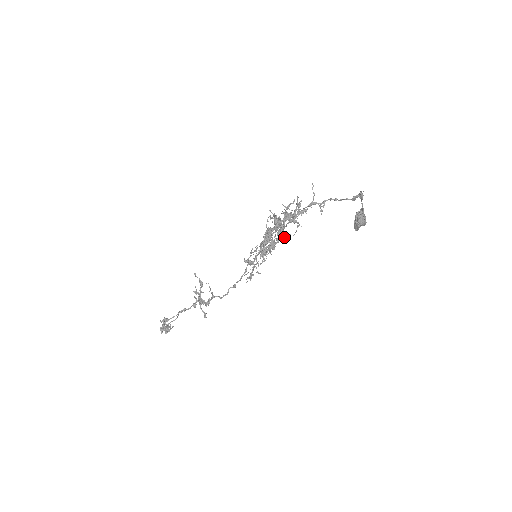
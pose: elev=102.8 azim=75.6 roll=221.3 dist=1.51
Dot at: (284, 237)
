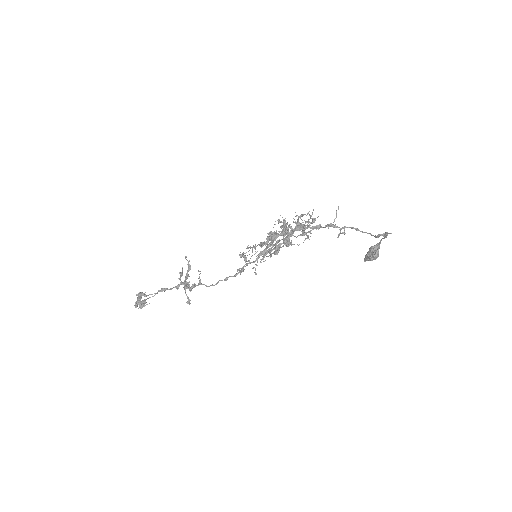
Dot at: (289, 245)
